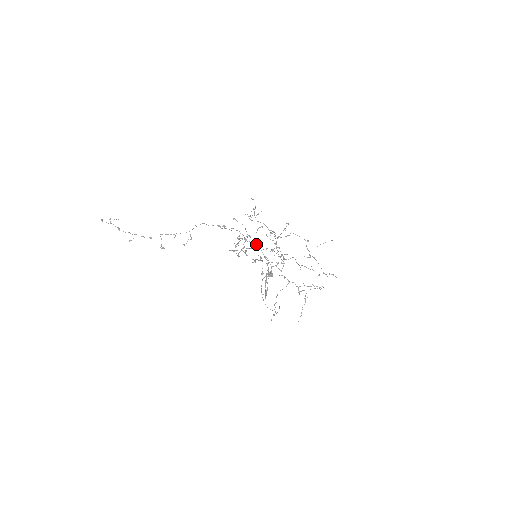
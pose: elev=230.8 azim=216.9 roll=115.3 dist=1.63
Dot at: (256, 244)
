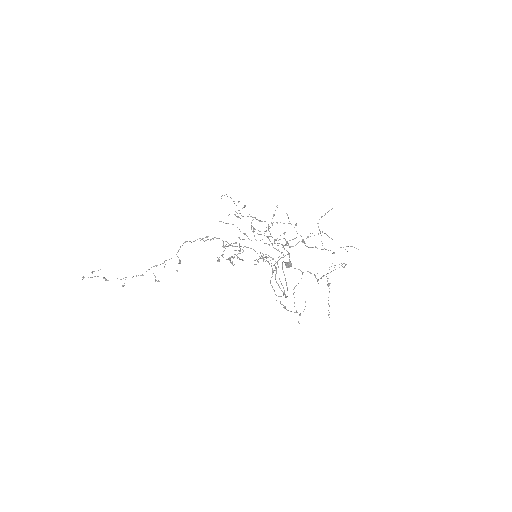
Dot at: (256, 240)
